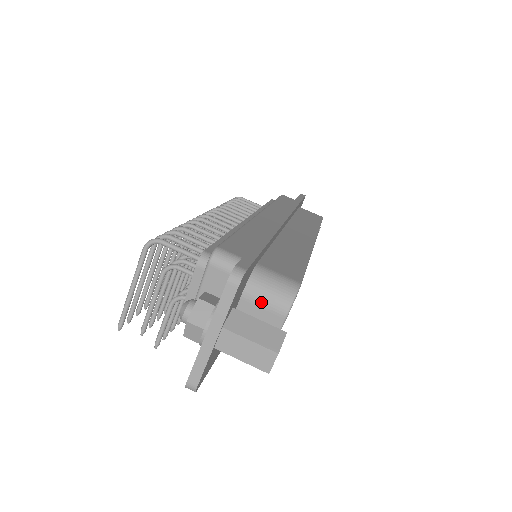
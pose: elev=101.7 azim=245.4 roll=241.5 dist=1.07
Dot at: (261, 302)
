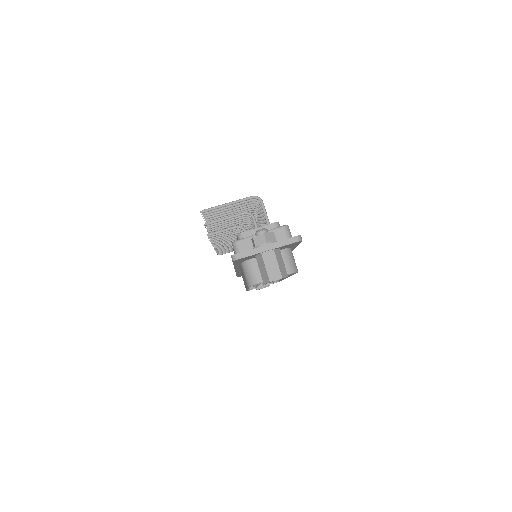
Dot at: occluded
